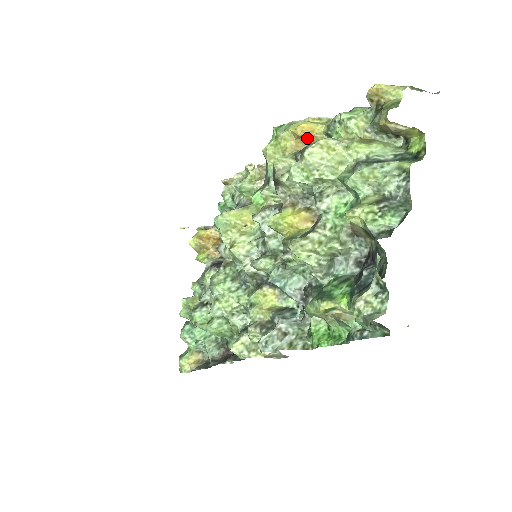
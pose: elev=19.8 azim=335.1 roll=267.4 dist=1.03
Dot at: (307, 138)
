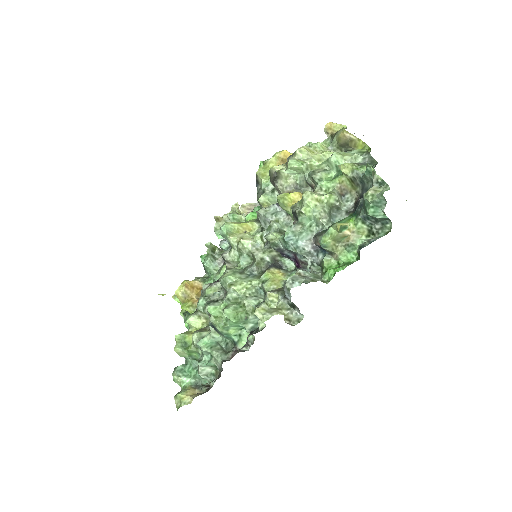
Dot at: occluded
